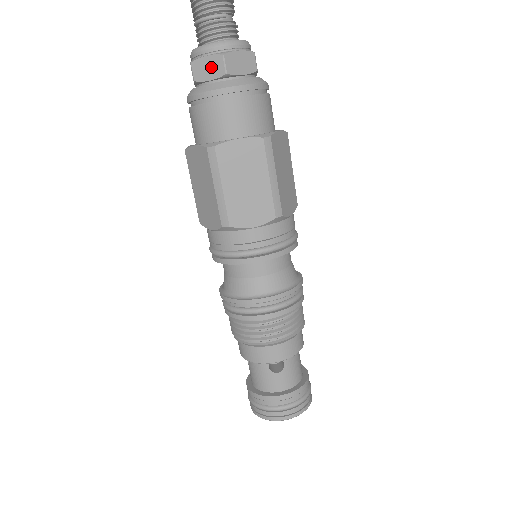
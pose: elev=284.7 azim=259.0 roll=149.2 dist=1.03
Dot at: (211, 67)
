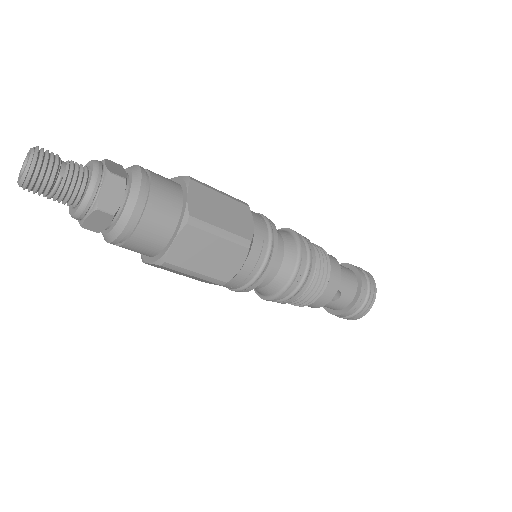
Dot at: (99, 220)
